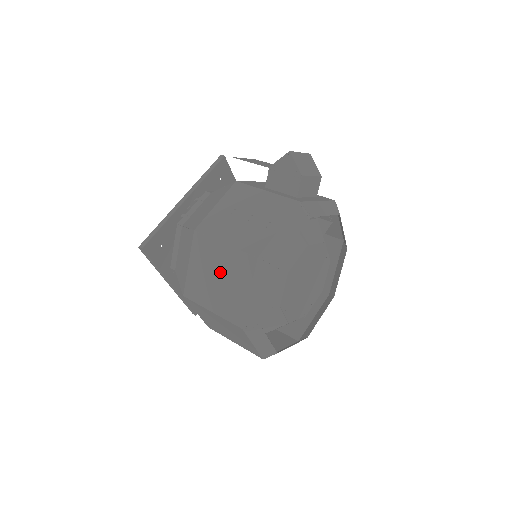
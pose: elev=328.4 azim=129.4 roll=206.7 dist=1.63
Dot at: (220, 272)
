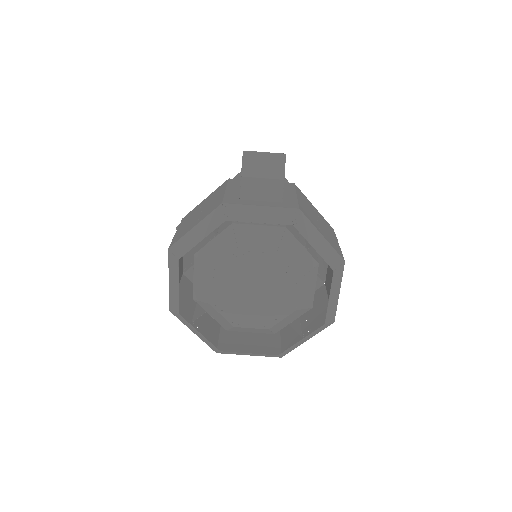
Dot at: occluded
